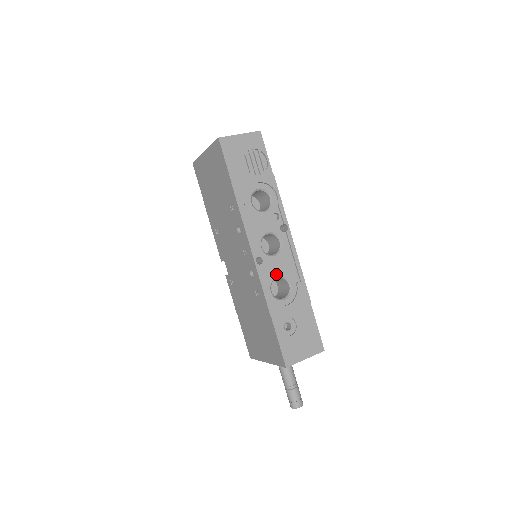
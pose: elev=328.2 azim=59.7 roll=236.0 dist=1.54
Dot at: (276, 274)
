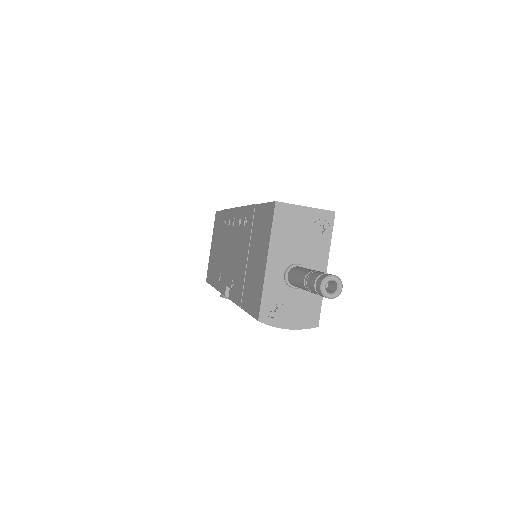
Dot at: occluded
